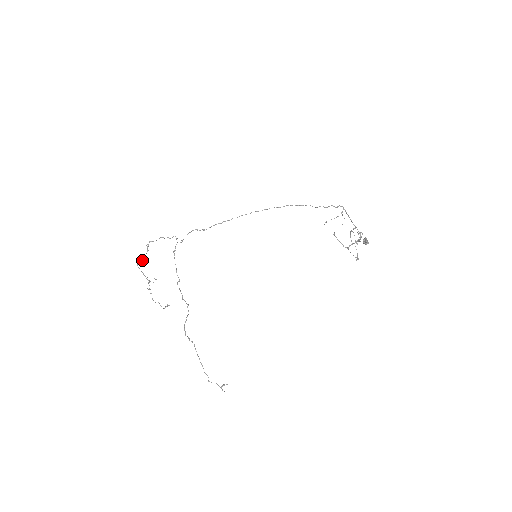
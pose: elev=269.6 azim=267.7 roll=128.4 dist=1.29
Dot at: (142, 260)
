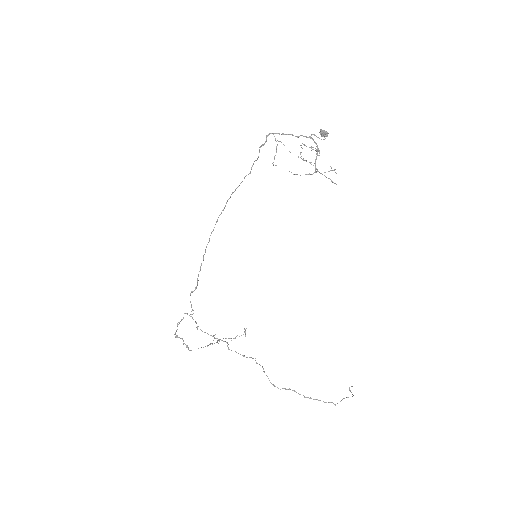
Dot at: (187, 347)
